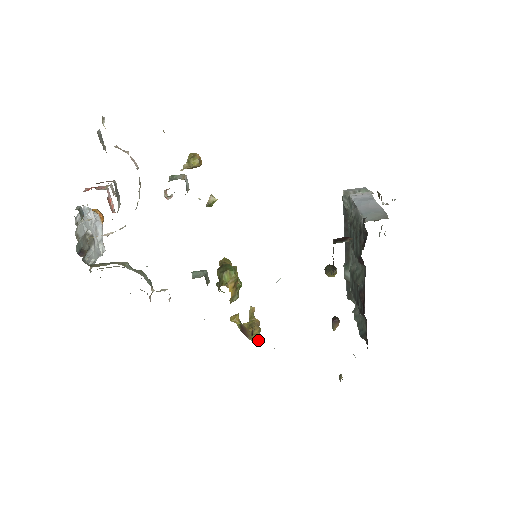
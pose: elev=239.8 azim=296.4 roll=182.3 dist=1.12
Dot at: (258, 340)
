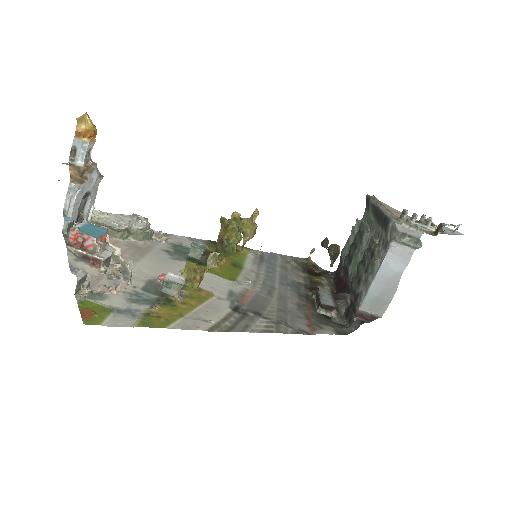
Dot at: occluded
